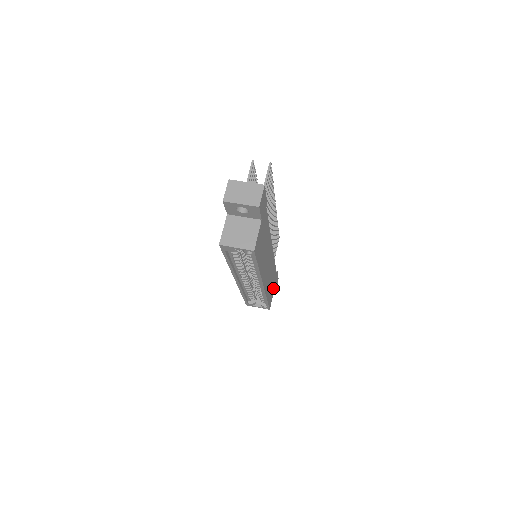
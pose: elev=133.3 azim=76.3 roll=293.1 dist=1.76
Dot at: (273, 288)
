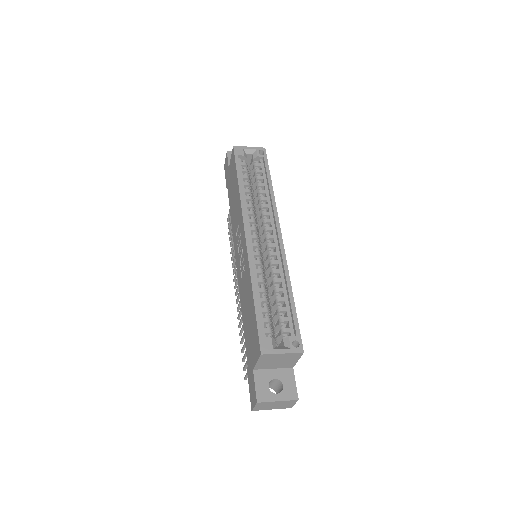
Dot at: occluded
